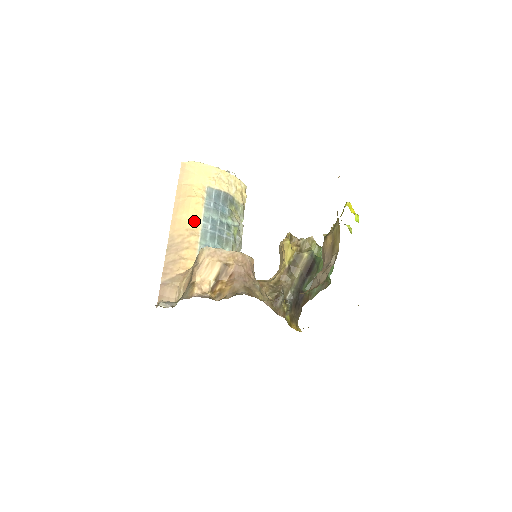
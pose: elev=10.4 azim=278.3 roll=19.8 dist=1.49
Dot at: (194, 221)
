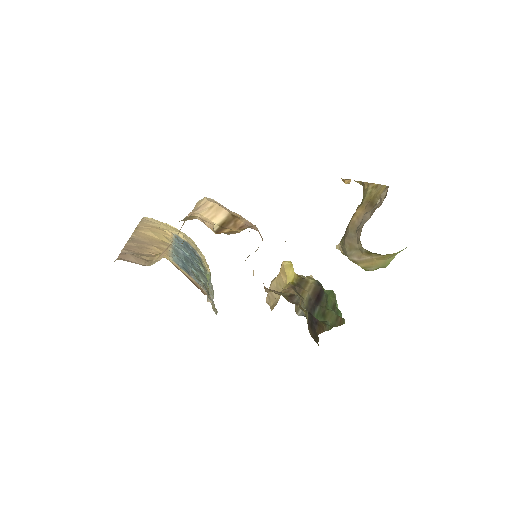
Dot at: (163, 240)
